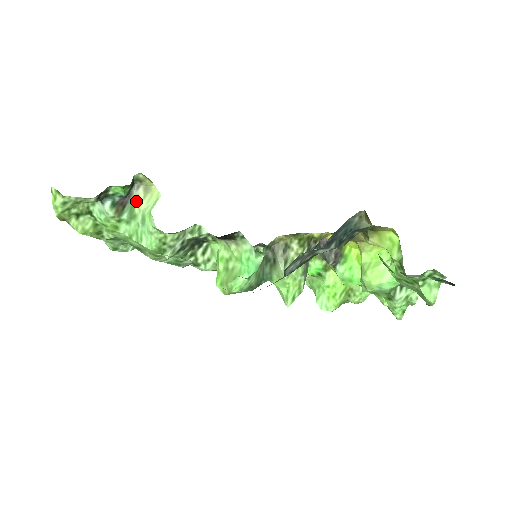
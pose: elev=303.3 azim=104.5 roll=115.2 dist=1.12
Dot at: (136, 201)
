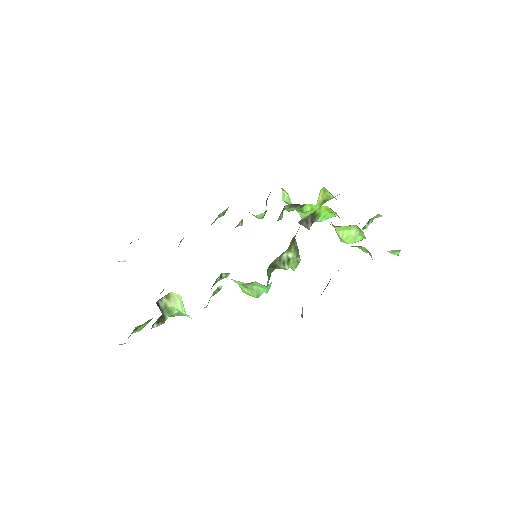
Dot at: (166, 306)
